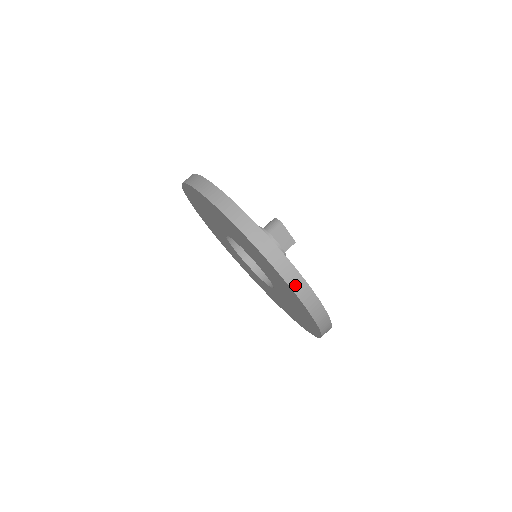
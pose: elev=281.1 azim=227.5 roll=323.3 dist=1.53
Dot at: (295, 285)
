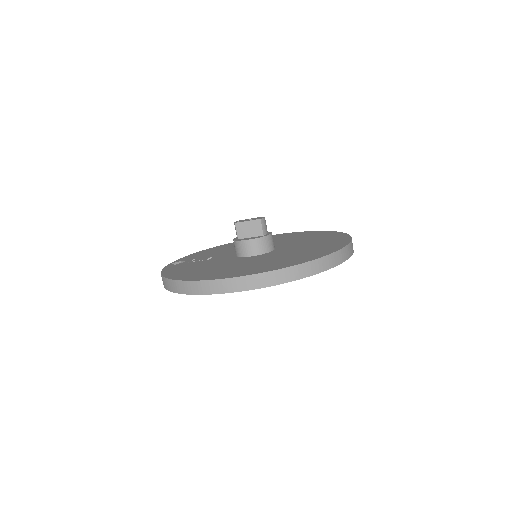
Dot at: (219, 289)
